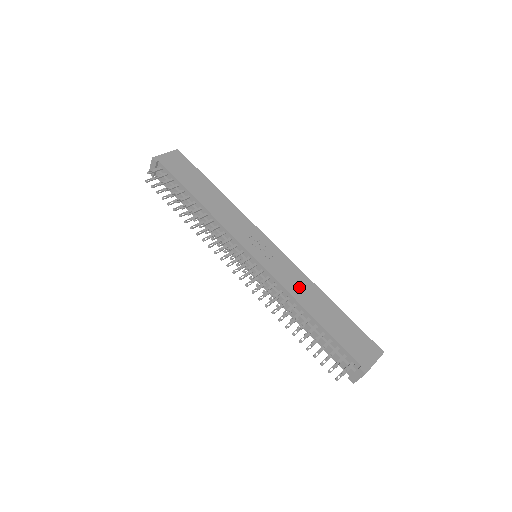
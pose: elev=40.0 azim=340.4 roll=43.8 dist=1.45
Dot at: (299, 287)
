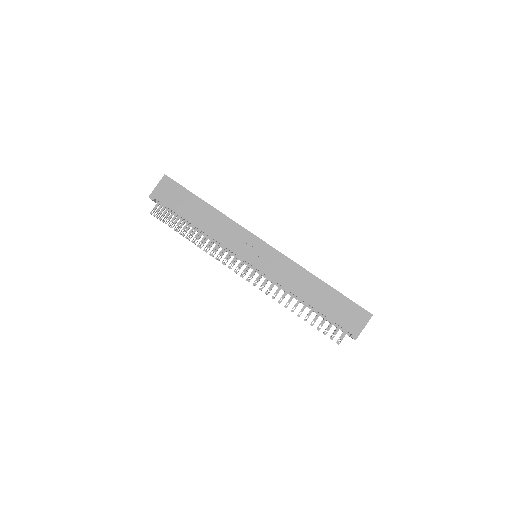
Dot at: (293, 279)
